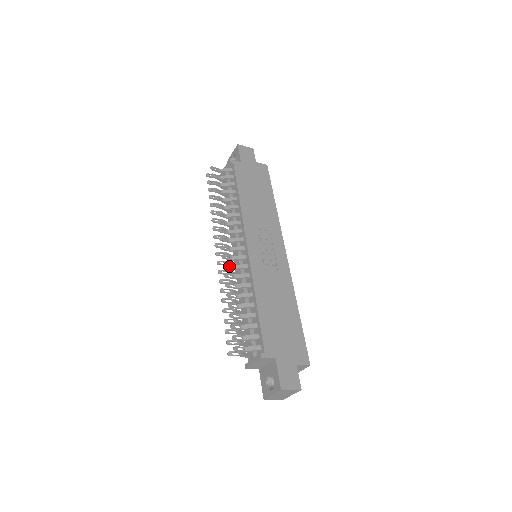
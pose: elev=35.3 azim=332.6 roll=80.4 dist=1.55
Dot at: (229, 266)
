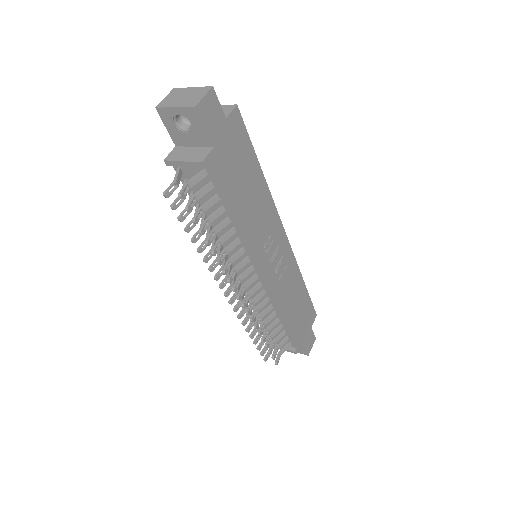
Dot at: (238, 291)
